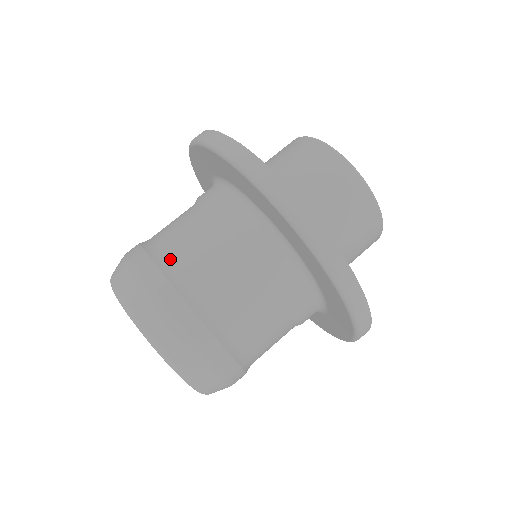
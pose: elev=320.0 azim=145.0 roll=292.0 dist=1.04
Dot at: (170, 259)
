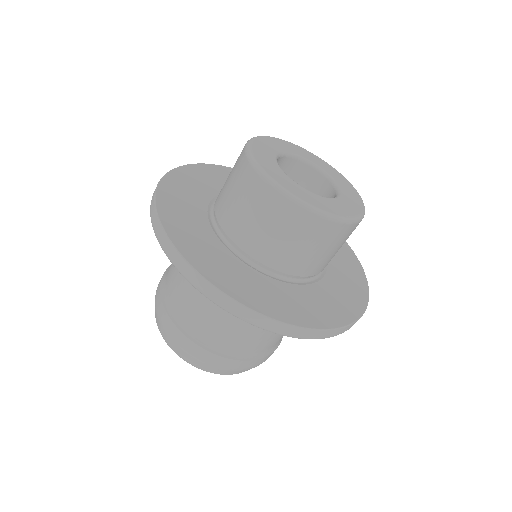
Dot at: (192, 328)
